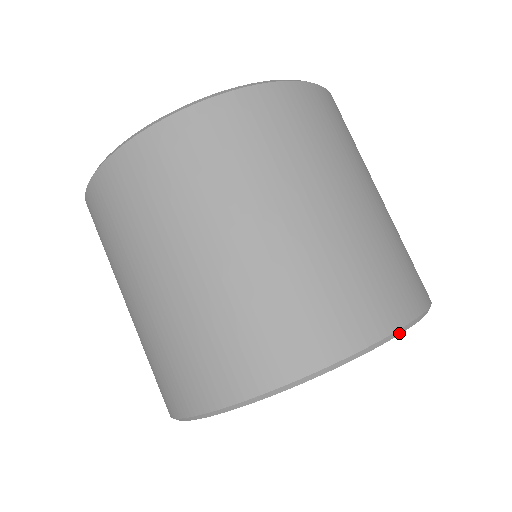
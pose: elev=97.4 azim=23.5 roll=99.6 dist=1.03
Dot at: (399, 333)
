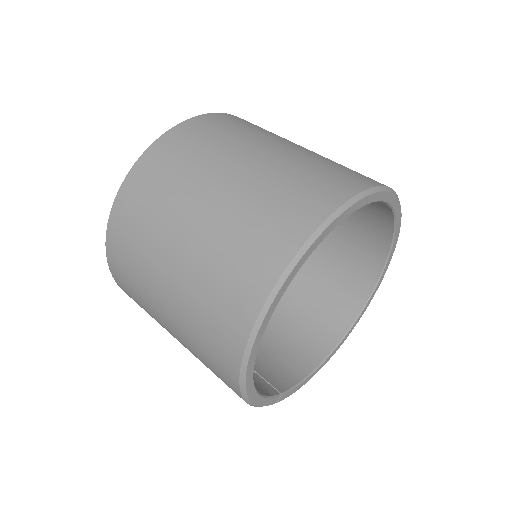
Dot at: (399, 232)
